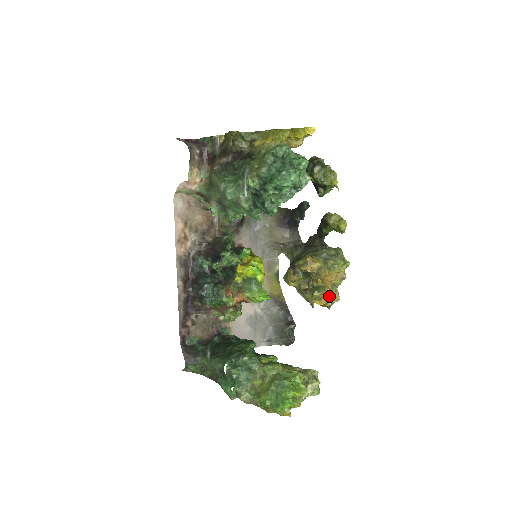
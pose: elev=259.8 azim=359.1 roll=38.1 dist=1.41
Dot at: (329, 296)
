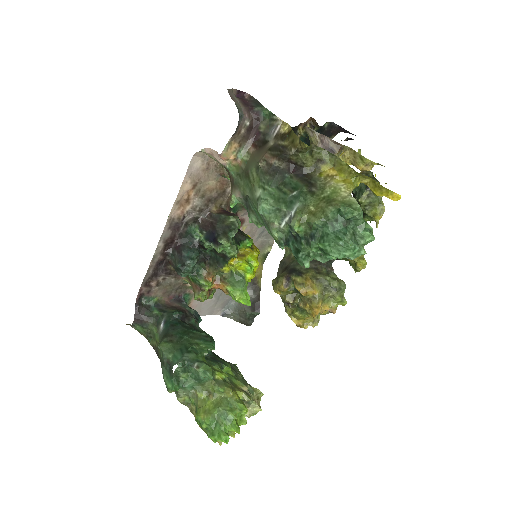
Dot at: (309, 320)
